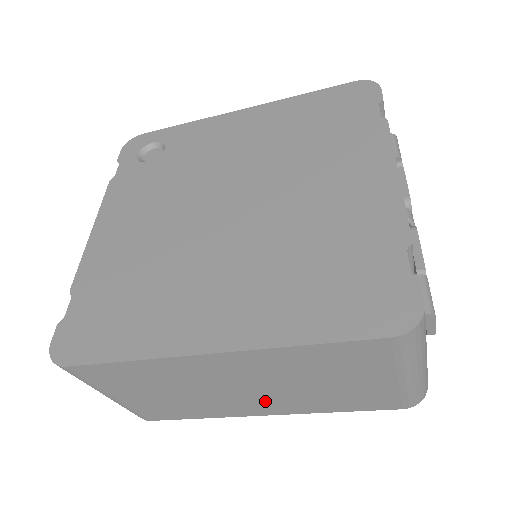
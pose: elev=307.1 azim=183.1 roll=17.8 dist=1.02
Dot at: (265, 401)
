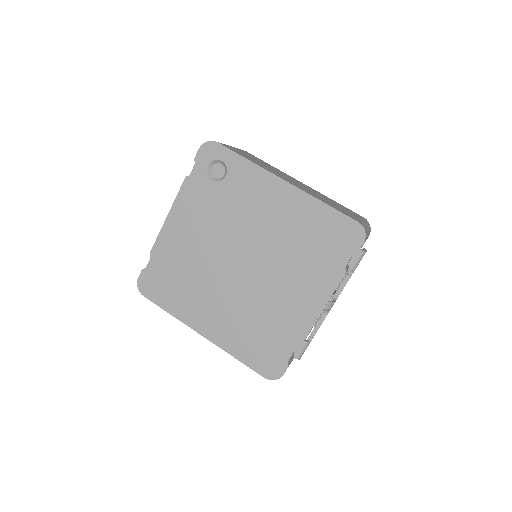
Dot at: occluded
